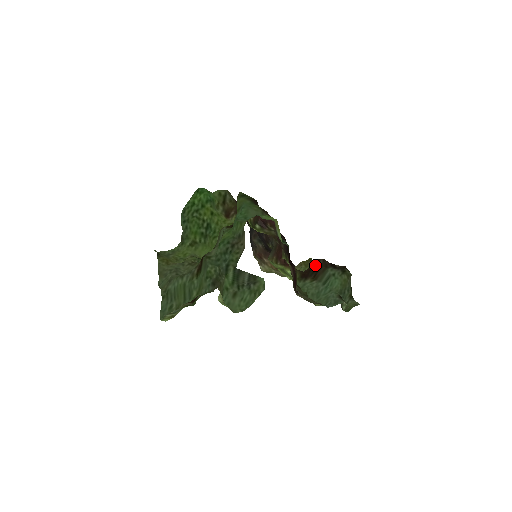
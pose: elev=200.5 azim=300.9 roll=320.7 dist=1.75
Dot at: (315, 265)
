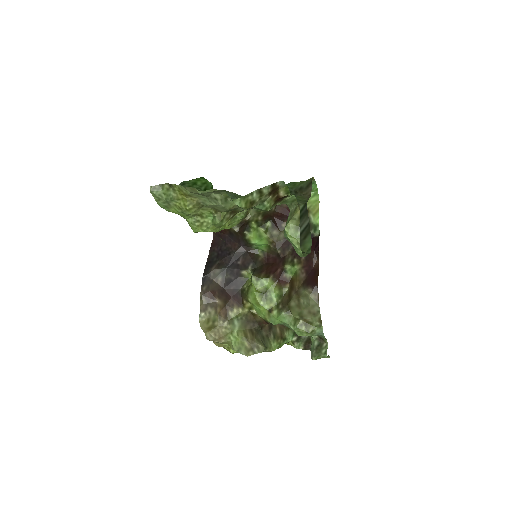
Dot at: occluded
